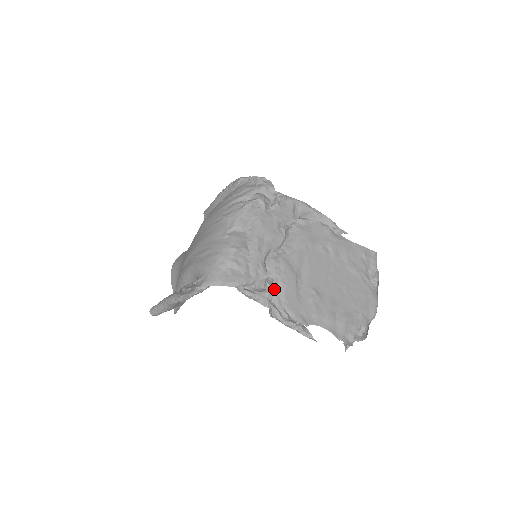
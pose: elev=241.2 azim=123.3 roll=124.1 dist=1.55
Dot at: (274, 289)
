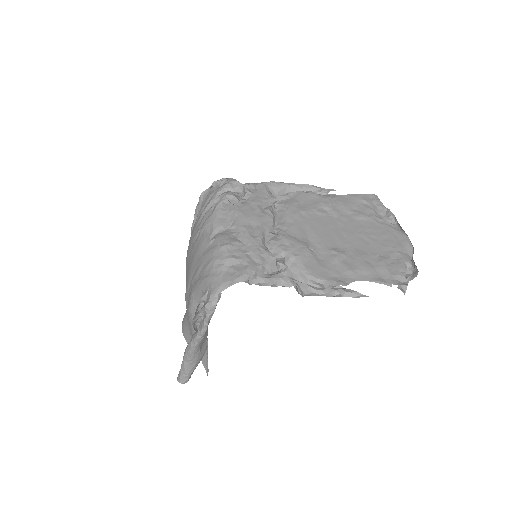
Dot at: (290, 267)
